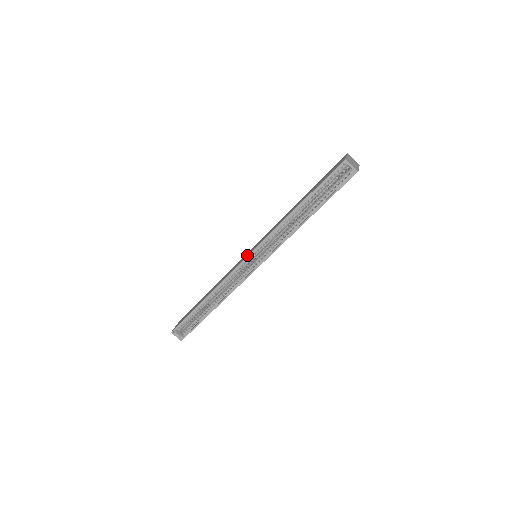
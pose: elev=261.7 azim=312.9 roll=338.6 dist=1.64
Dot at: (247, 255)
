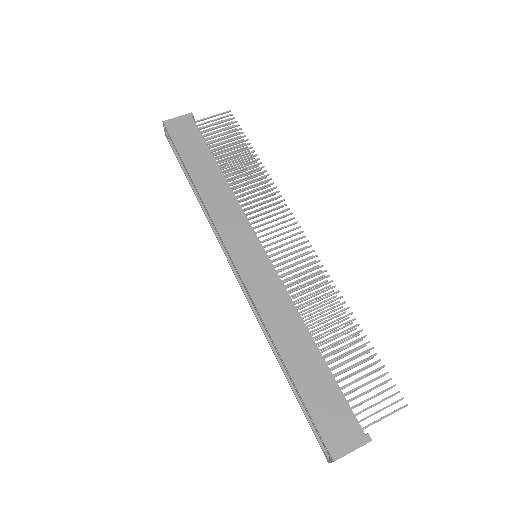
Dot at: (240, 258)
